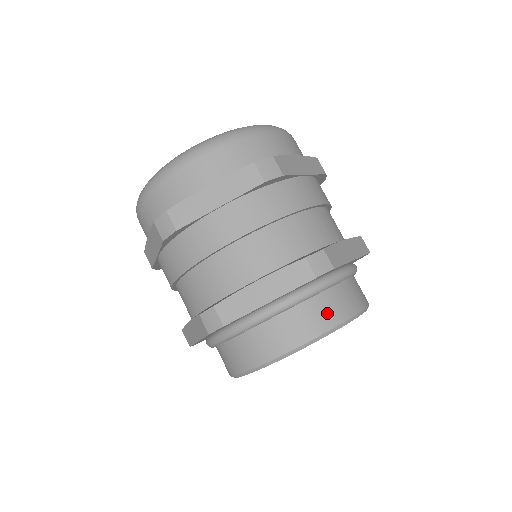
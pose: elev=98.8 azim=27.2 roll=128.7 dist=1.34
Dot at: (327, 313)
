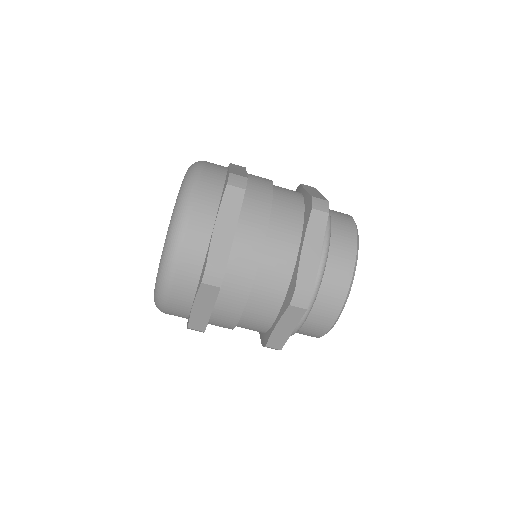
Dot at: (332, 300)
